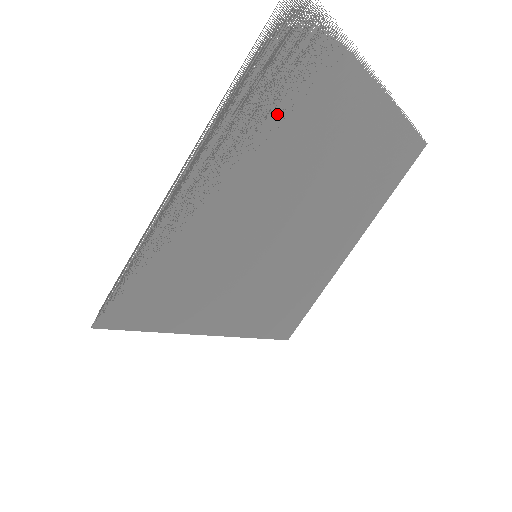
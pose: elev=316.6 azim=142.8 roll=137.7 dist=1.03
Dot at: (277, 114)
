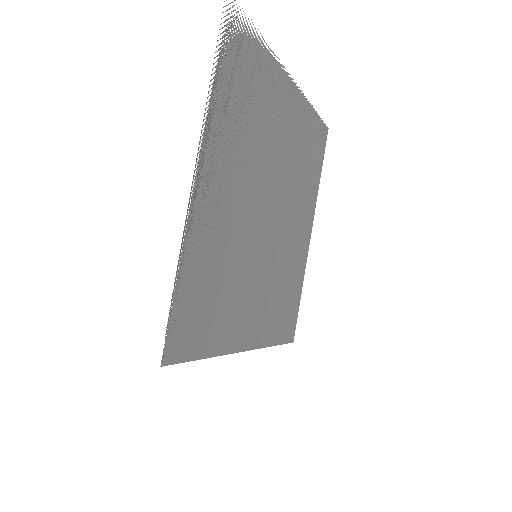
Dot at: (241, 113)
